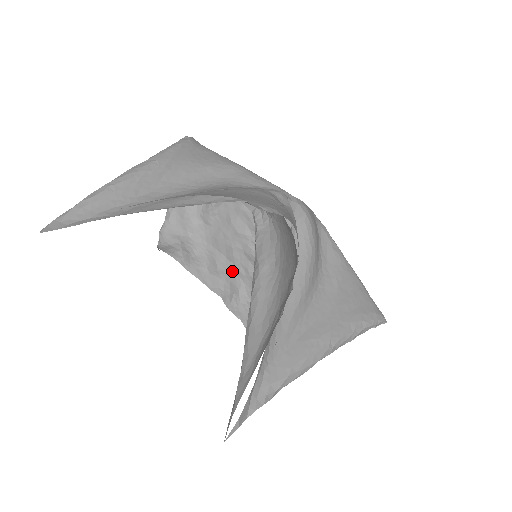
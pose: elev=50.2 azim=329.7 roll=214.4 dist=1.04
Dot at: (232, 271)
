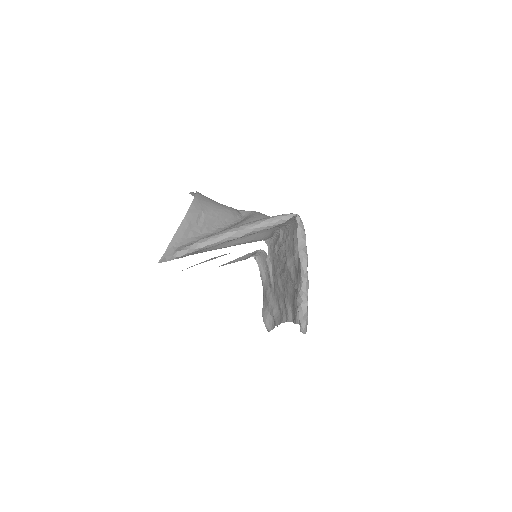
Dot at: (283, 298)
